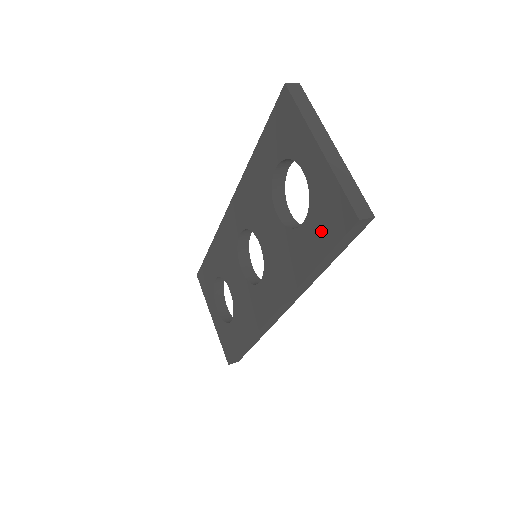
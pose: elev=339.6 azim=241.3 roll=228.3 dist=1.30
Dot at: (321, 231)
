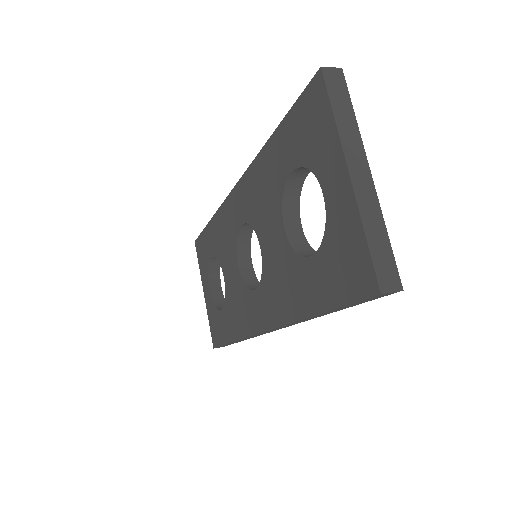
Dot at: (331, 278)
